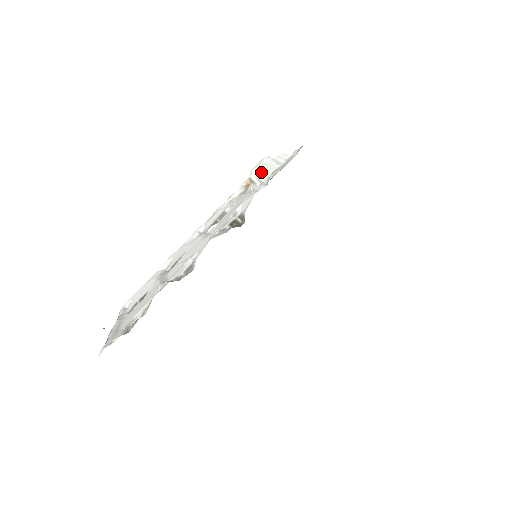
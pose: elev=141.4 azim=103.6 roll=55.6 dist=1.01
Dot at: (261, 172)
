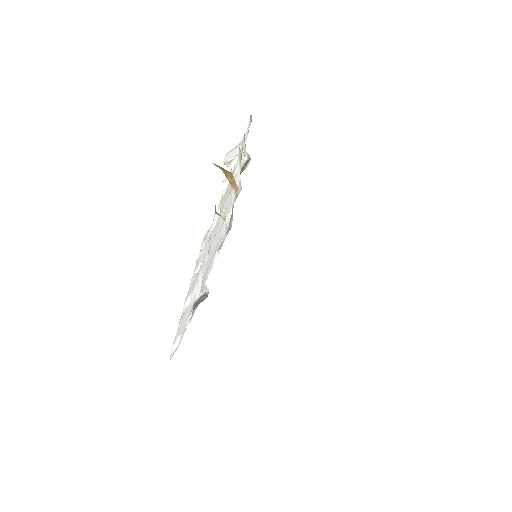
Dot at: (232, 153)
